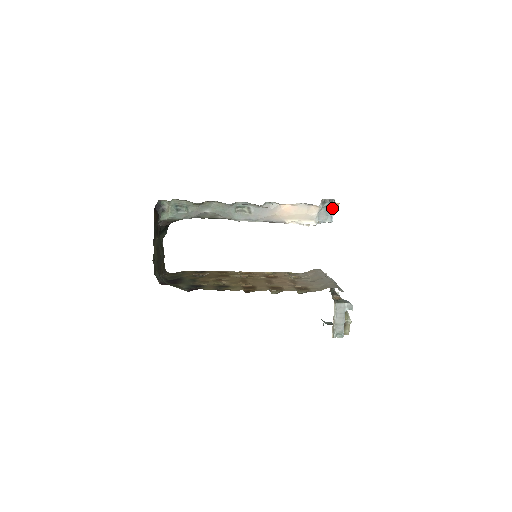
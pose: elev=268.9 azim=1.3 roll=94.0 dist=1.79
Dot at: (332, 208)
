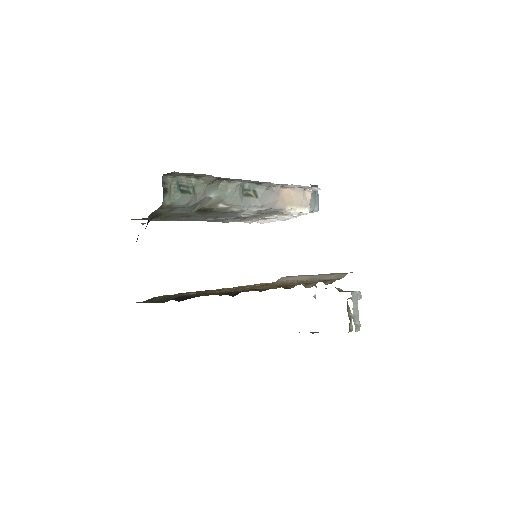
Dot at: (318, 195)
